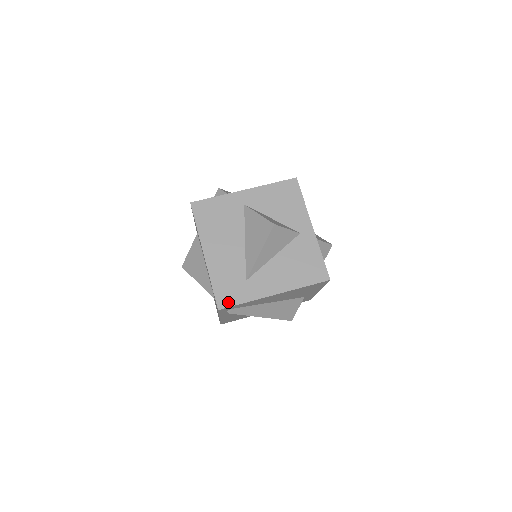
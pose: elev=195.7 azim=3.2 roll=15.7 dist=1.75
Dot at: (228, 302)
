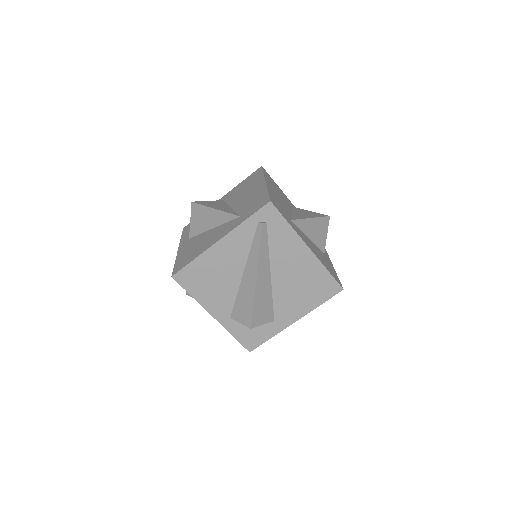
Dot at: (278, 208)
